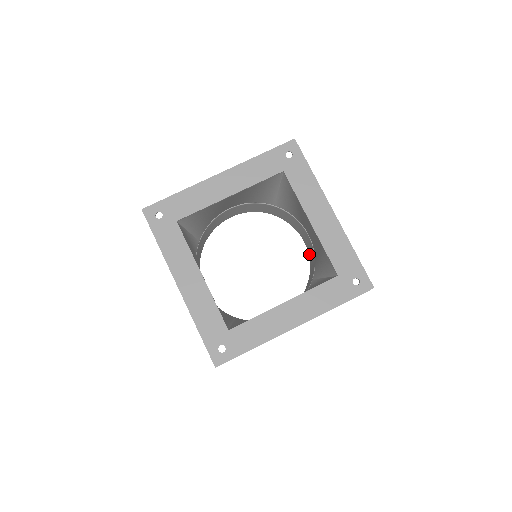
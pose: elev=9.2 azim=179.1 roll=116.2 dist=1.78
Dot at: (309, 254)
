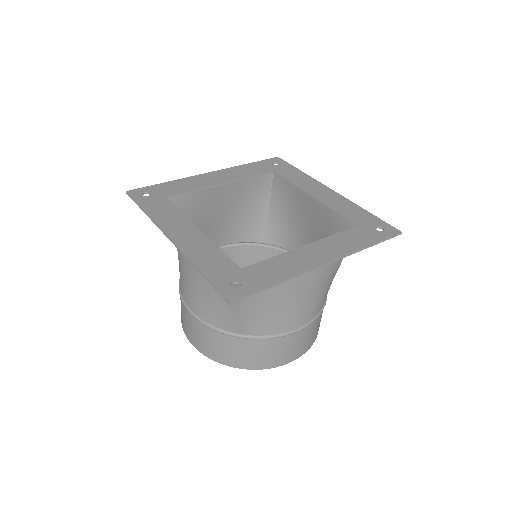
Dot at: occluded
